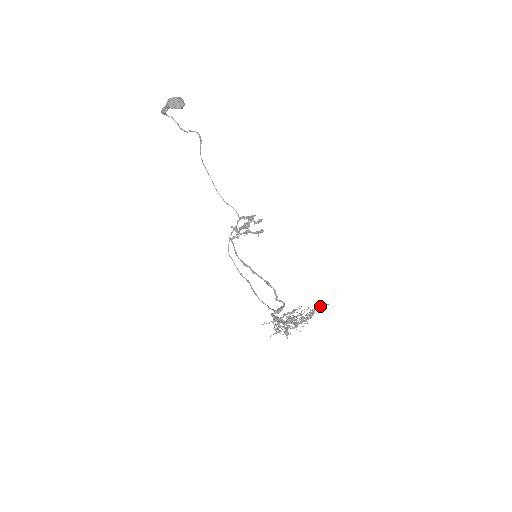
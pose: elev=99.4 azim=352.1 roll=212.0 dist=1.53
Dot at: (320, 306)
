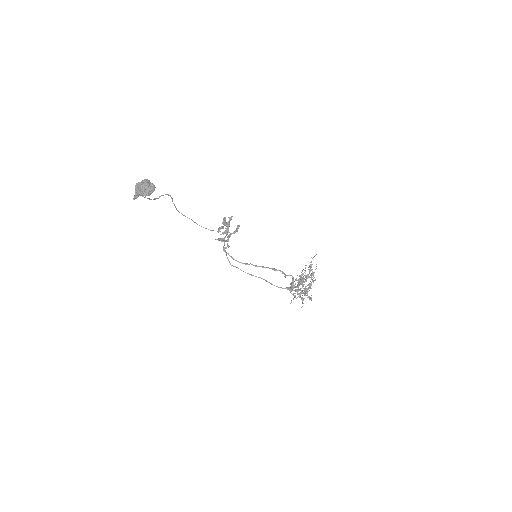
Dot at: occluded
